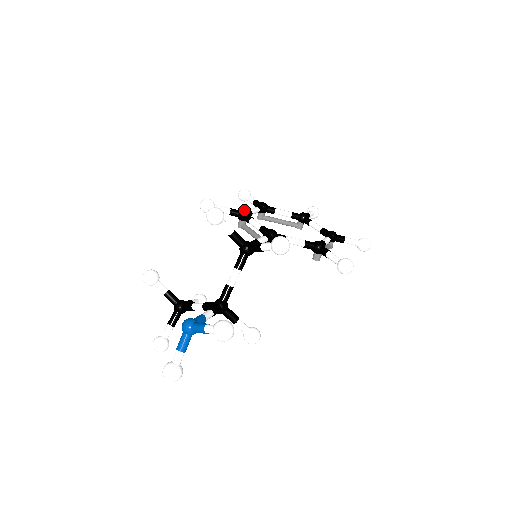
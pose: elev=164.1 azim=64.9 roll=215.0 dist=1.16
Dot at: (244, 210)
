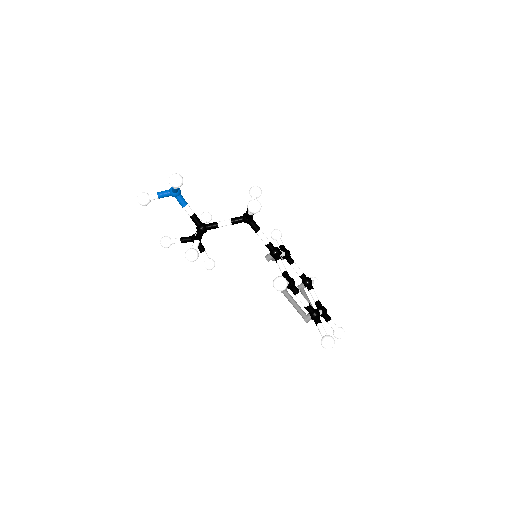
Dot at: (288, 250)
